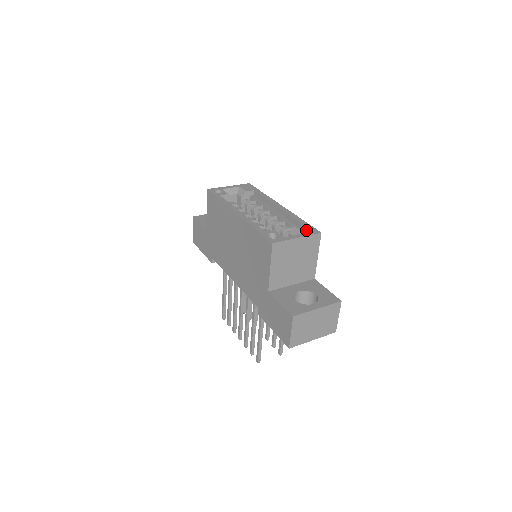
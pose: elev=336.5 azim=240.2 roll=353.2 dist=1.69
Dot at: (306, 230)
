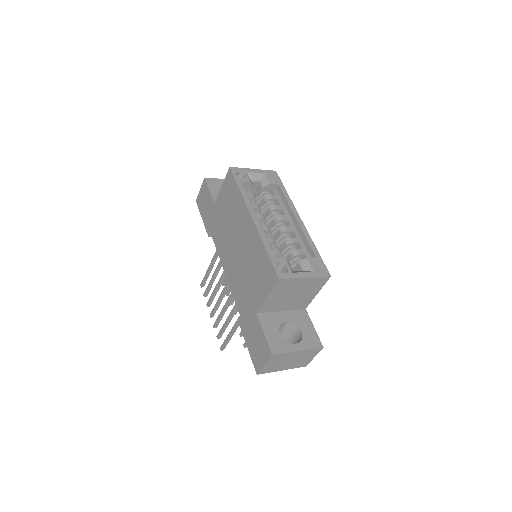
Dot at: (317, 268)
